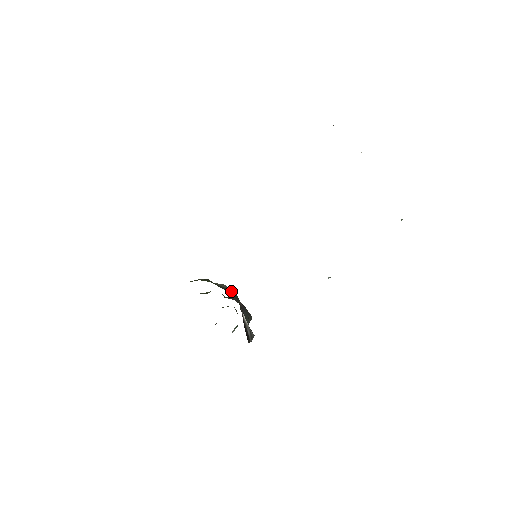
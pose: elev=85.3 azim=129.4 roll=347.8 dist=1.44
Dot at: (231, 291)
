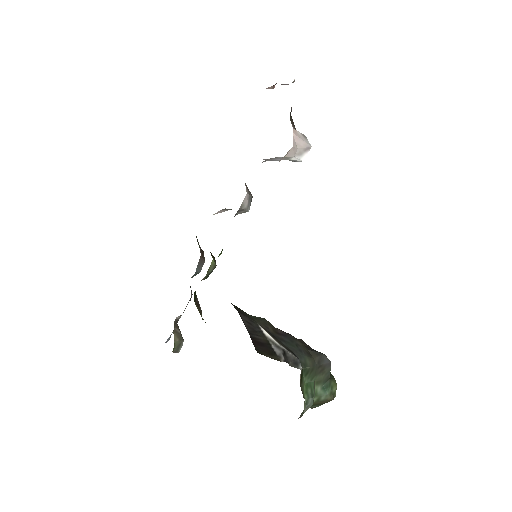
Dot at: occluded
